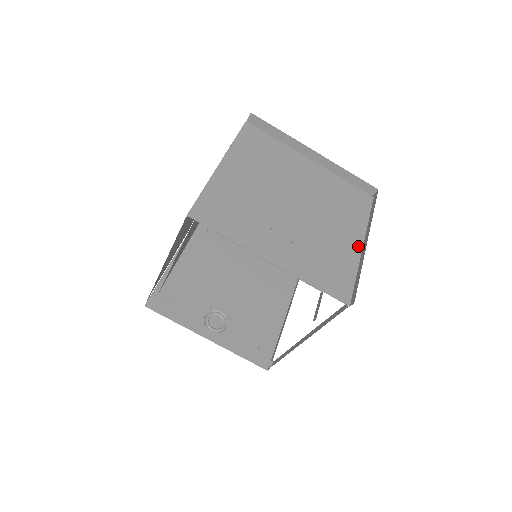
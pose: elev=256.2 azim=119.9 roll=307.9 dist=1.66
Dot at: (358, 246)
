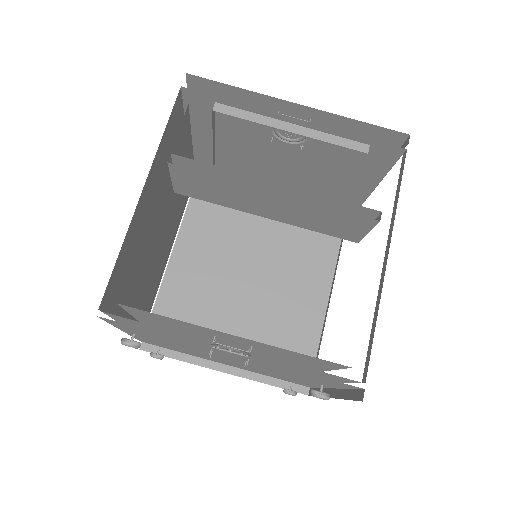
Dot at: occluded
